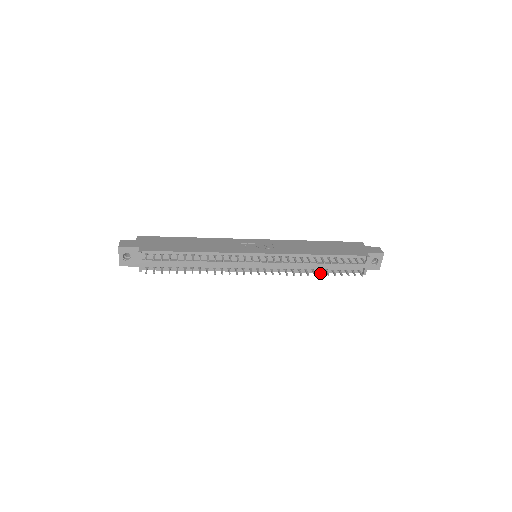
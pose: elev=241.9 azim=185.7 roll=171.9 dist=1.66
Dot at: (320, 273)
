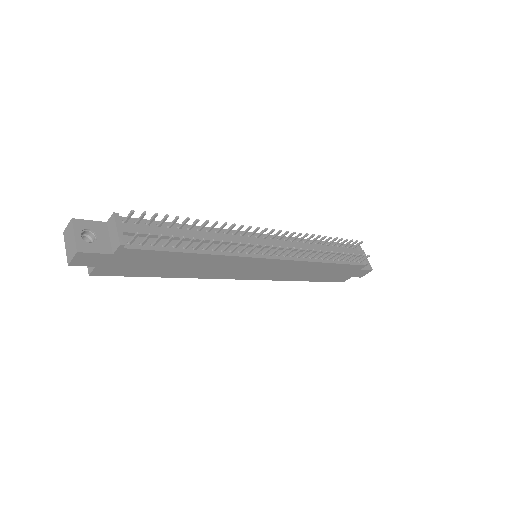
Dot at: (334, 254)
